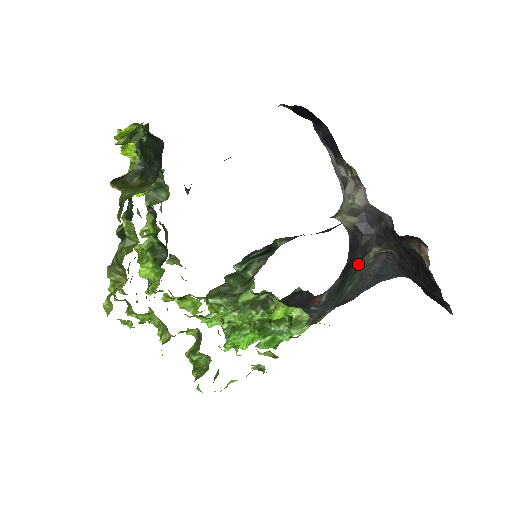
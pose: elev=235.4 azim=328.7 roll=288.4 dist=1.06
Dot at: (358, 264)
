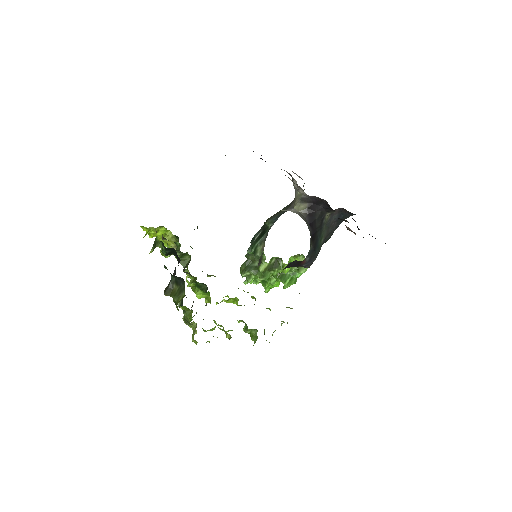
Dot at: (321, 227)
